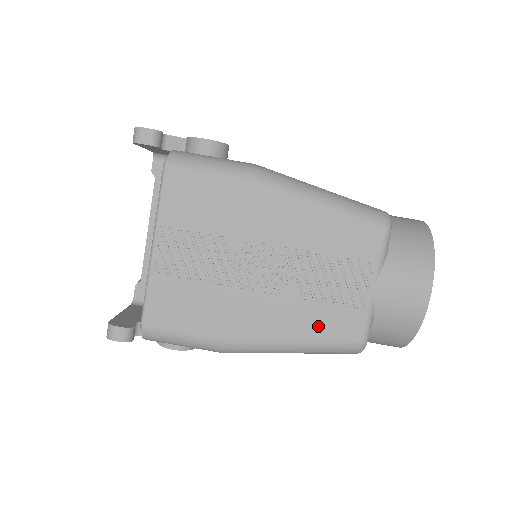
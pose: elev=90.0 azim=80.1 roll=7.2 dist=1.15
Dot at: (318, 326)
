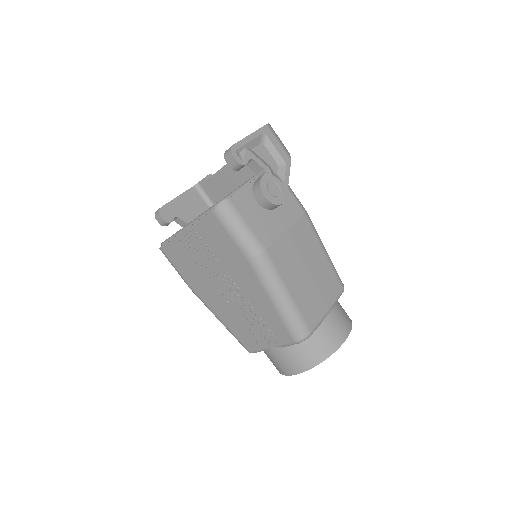
Dot at: (235, 329)
